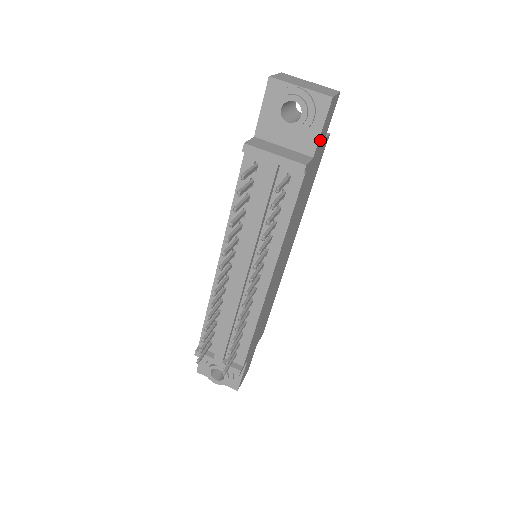
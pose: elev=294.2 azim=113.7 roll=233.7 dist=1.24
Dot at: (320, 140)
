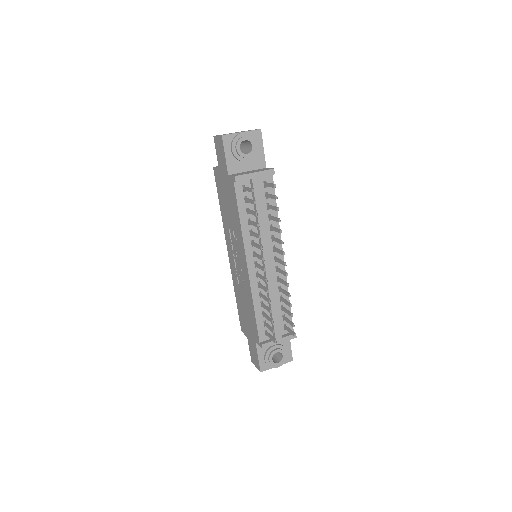
Dot at: occluded
